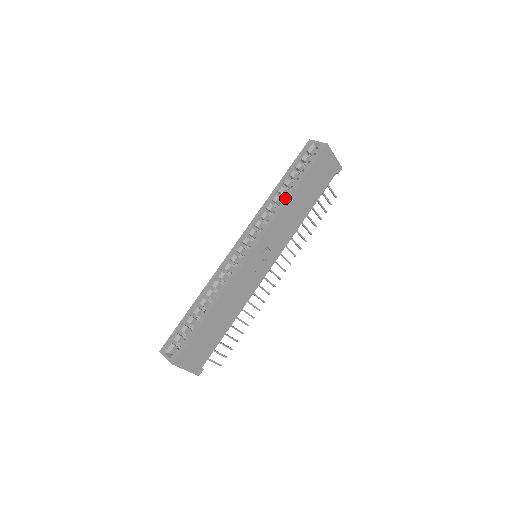
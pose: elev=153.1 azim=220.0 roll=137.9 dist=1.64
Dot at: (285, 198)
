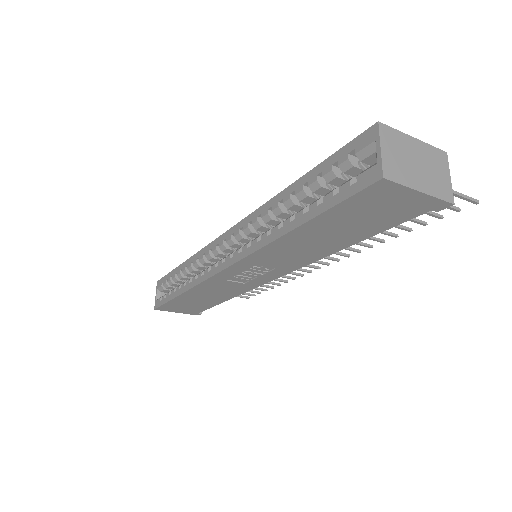
Dot at: (278, 230)
